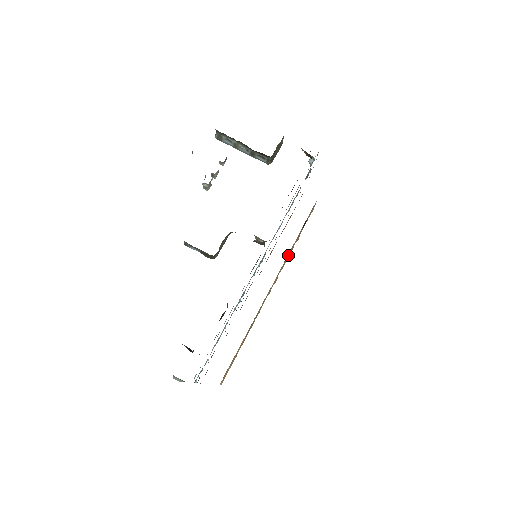
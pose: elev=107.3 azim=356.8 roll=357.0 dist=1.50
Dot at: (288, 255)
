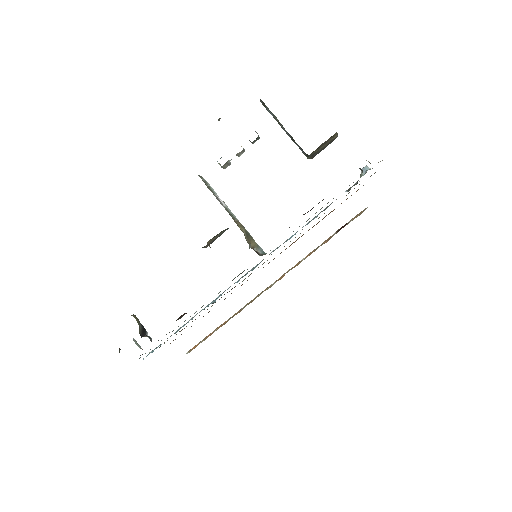
Dot at: (306, 256)
